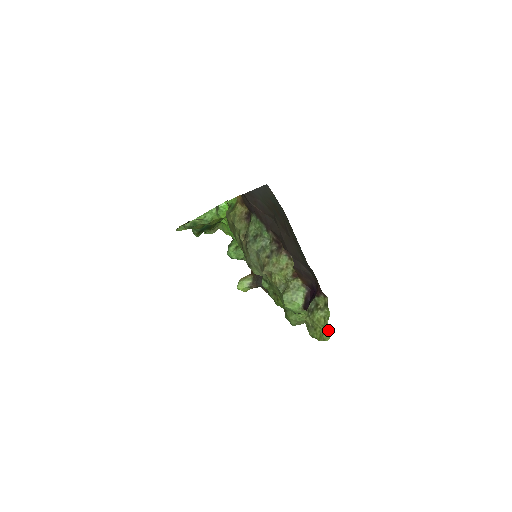
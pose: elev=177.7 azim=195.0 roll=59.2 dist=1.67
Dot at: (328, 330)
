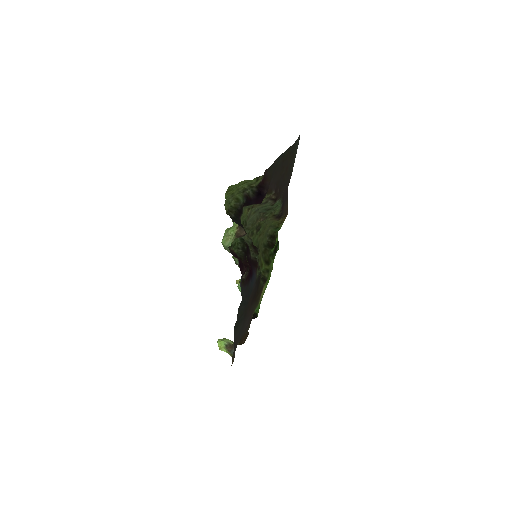
Dot at: (239, 182)
